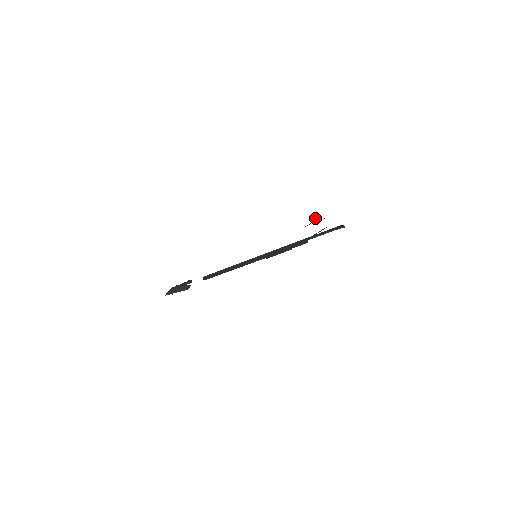
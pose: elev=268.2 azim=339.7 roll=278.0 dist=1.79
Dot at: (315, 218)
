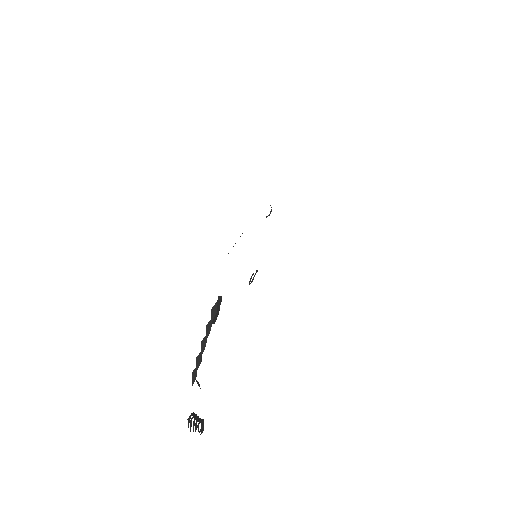
Dot at: occluded
